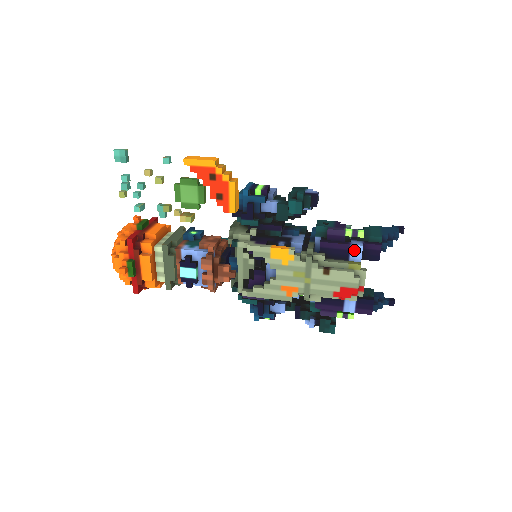
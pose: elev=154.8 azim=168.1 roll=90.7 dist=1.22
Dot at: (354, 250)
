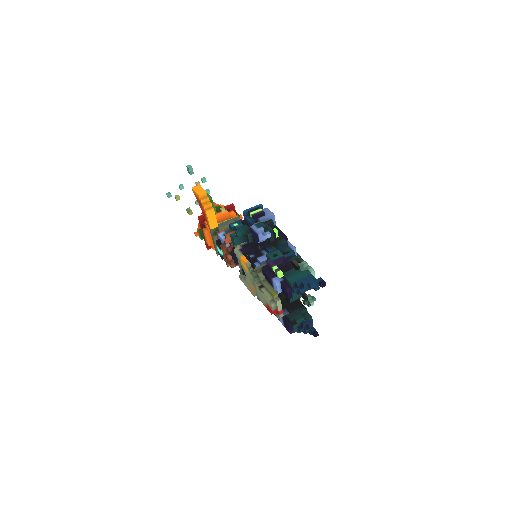
Dot at: (274, 283)
